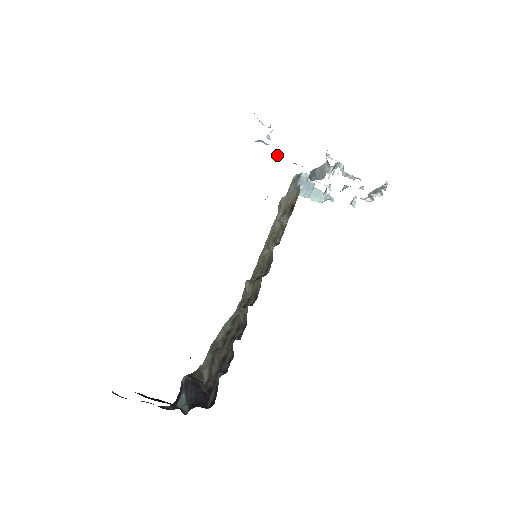
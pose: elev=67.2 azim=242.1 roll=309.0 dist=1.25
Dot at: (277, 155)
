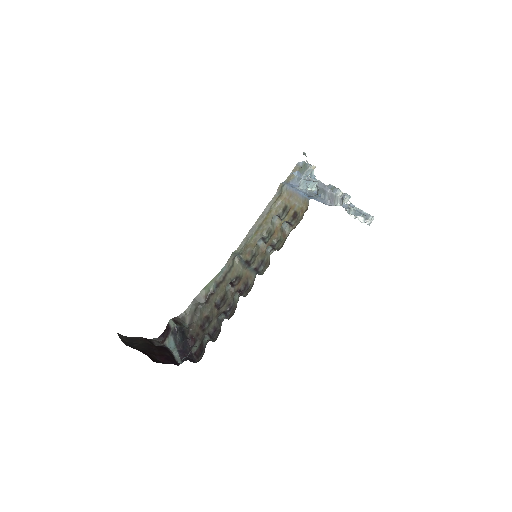
Dot at: (306, 185)
